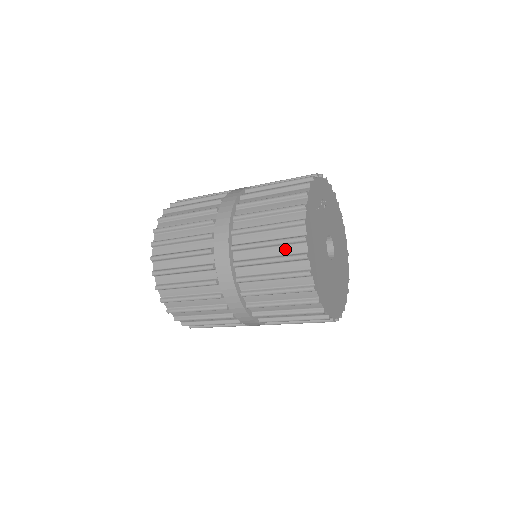
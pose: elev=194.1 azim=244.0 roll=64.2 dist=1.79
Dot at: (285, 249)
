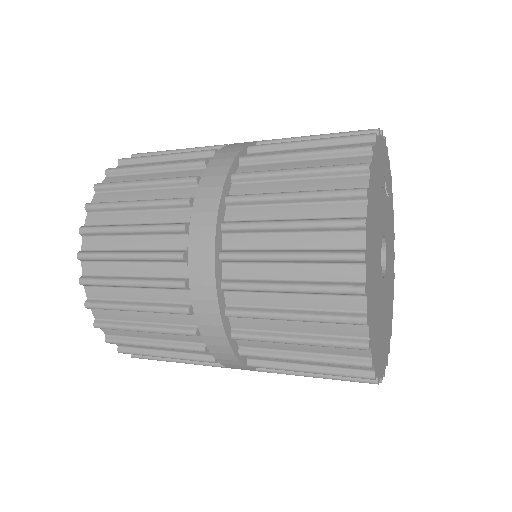
Dot at: (323, 209)
